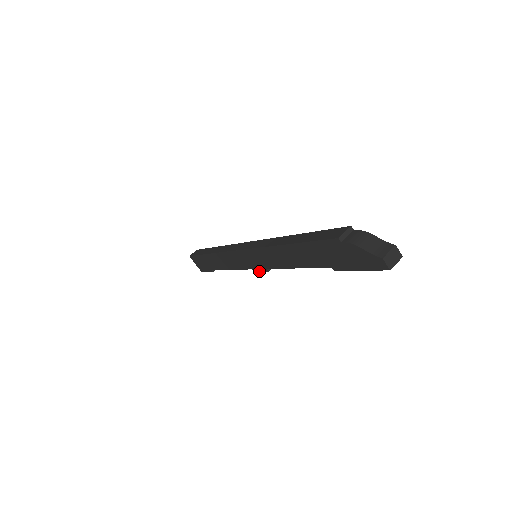
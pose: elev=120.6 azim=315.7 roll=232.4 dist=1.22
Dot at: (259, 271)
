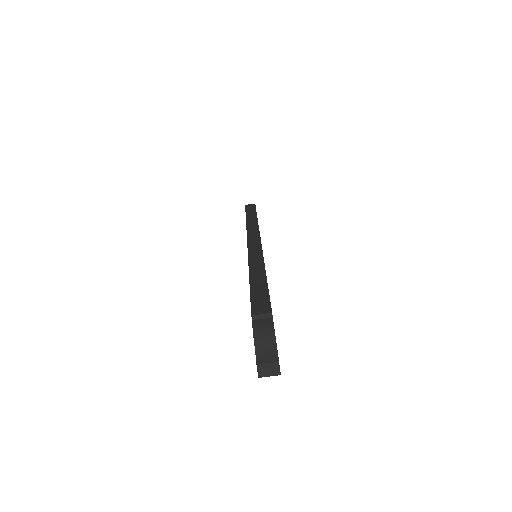
Dot at: occluded
